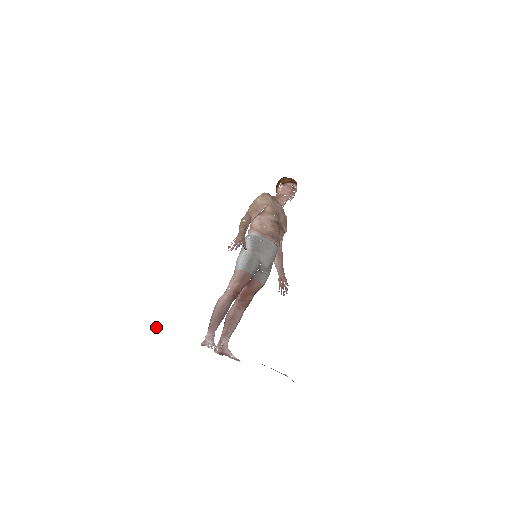
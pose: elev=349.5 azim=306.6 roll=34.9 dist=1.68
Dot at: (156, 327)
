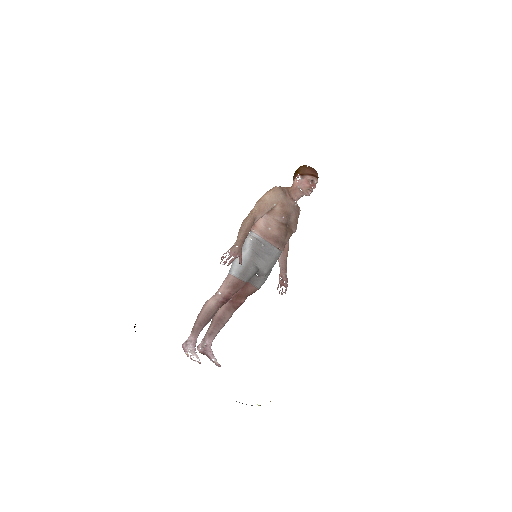
Dot at: occluded
